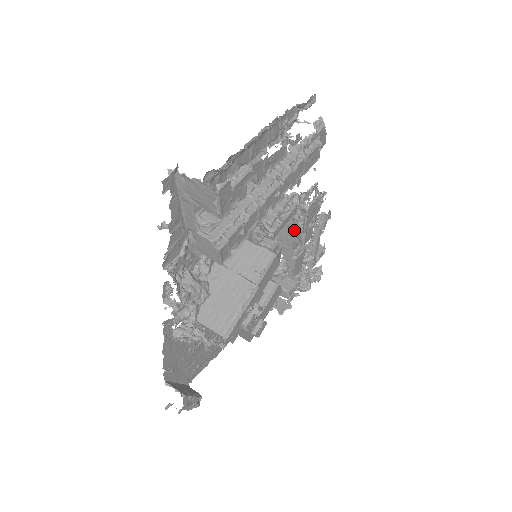
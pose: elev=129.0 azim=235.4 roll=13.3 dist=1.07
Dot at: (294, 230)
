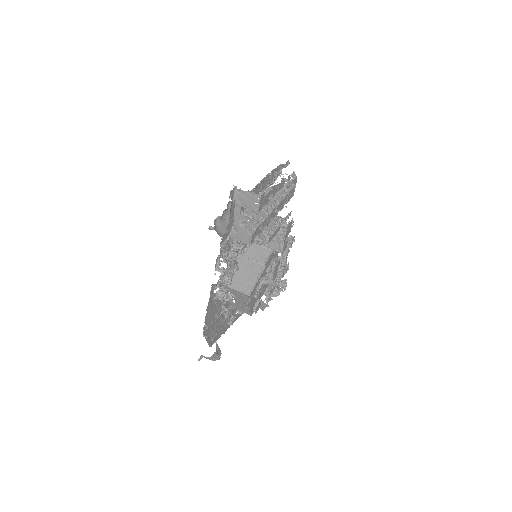
Dot at: (277, 242)
